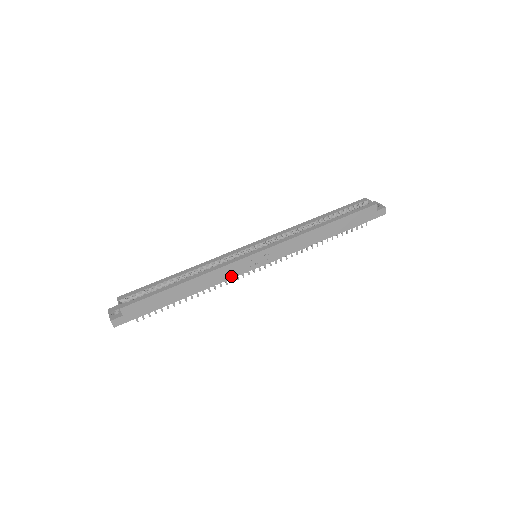
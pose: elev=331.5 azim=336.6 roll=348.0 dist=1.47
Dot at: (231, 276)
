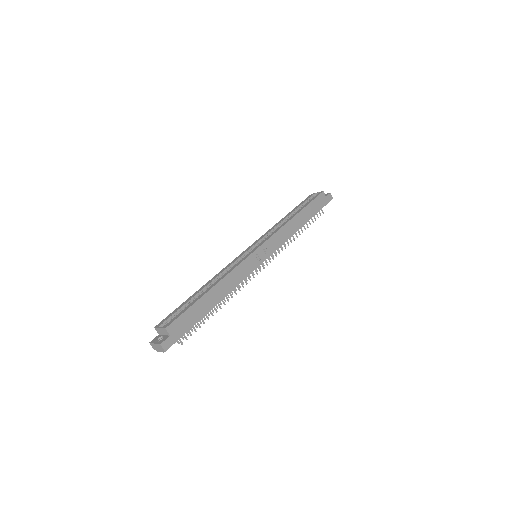
Dot at: (245, 275)
